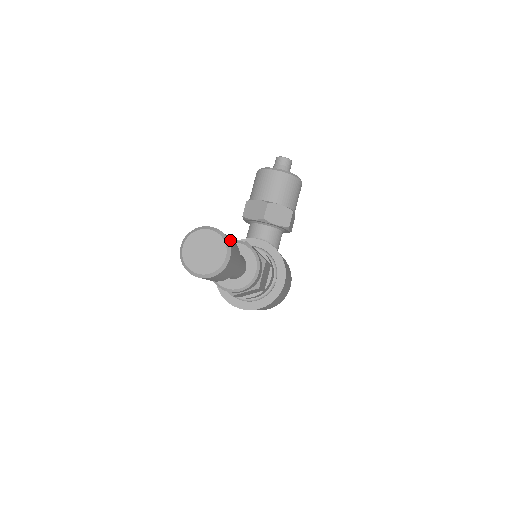
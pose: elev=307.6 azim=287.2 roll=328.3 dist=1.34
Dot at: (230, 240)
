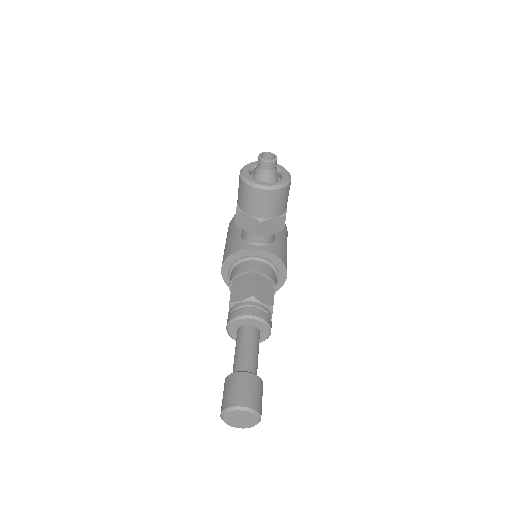
Dot at: (257, 400)
